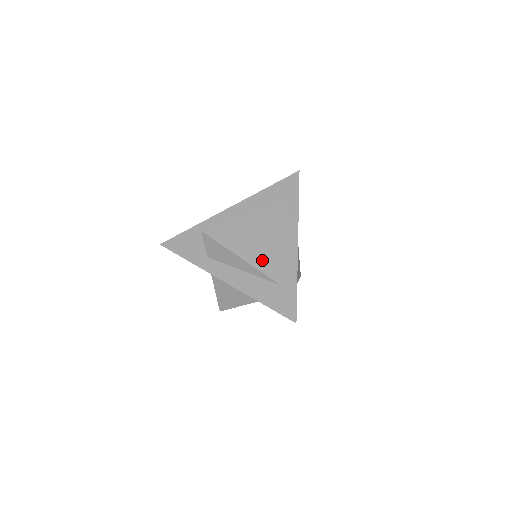
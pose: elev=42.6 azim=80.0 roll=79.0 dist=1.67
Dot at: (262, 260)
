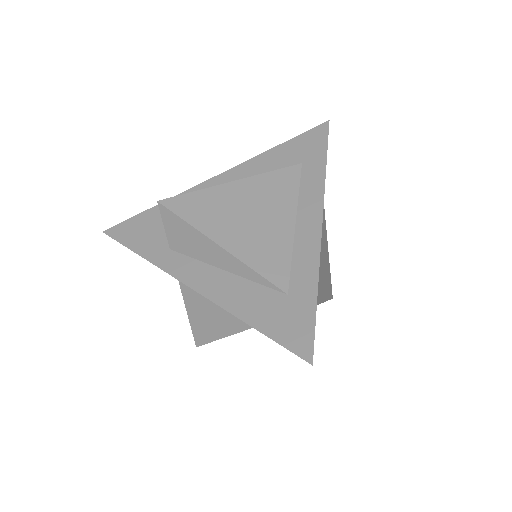
Dot at: (257, 250)
